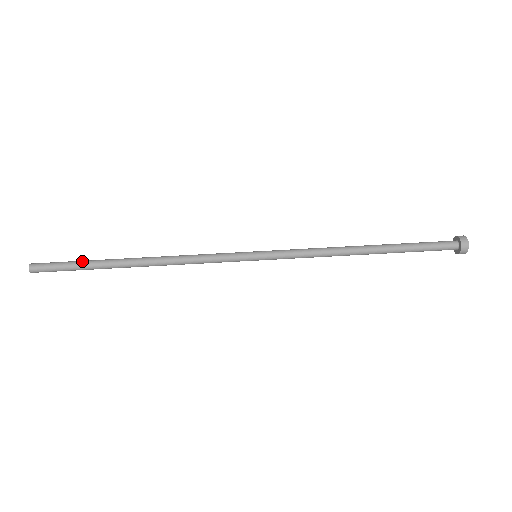
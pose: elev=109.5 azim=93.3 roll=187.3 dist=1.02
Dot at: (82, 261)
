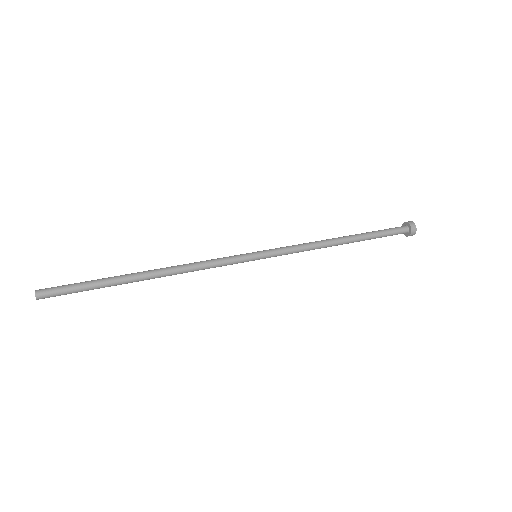
Dot at: (92, 281)
